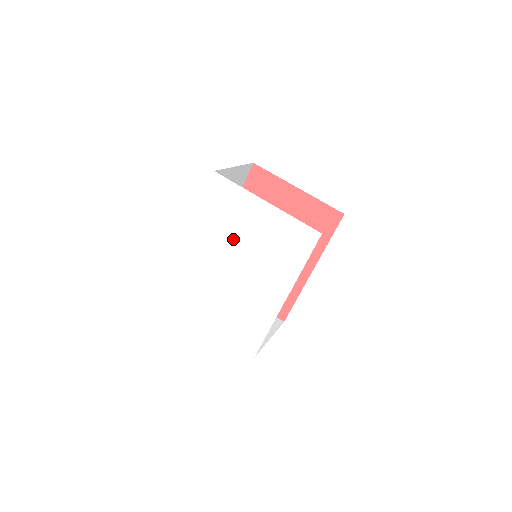
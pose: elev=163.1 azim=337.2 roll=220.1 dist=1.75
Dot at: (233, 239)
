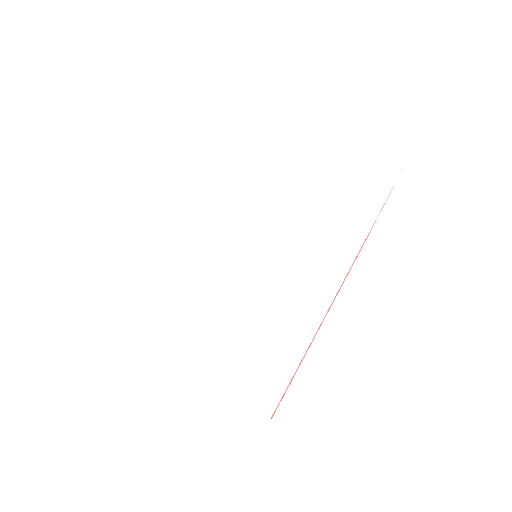
Dot at: (246, 181)
